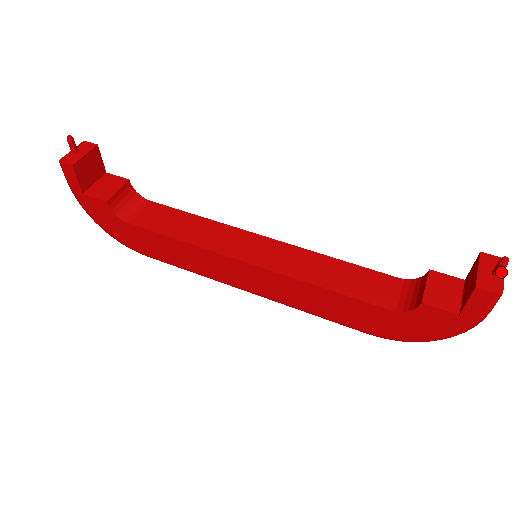
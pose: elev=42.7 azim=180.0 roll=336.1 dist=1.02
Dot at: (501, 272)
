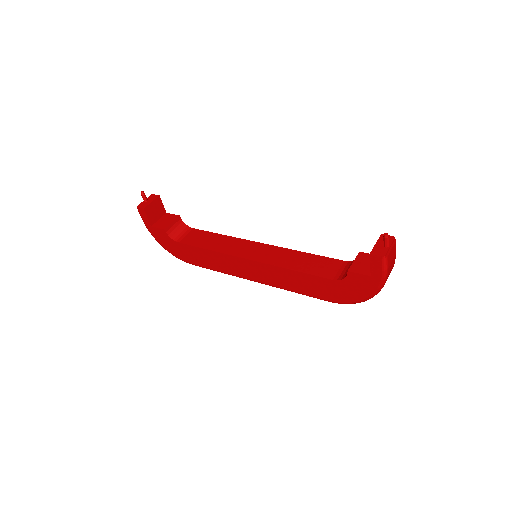
Dot at: (387, 243)
